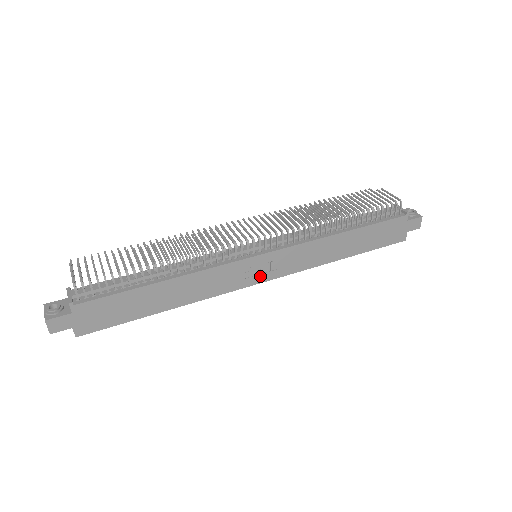
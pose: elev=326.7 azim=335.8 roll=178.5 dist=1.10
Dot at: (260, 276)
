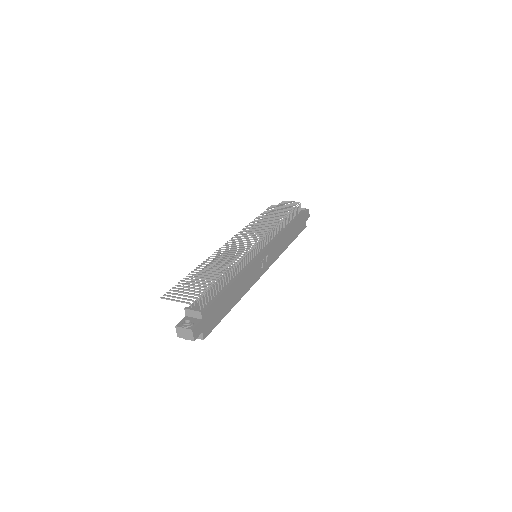
Dot at: (265, 267)
